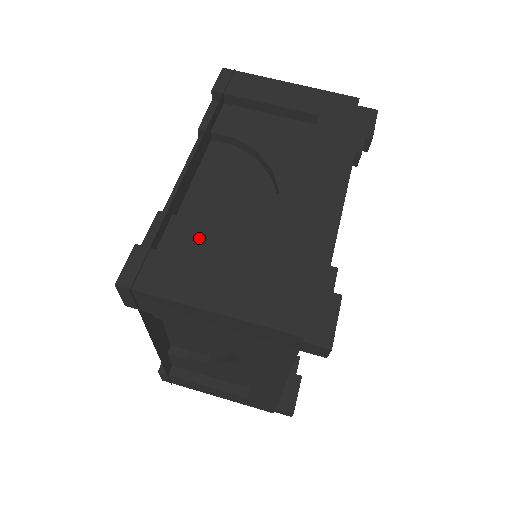
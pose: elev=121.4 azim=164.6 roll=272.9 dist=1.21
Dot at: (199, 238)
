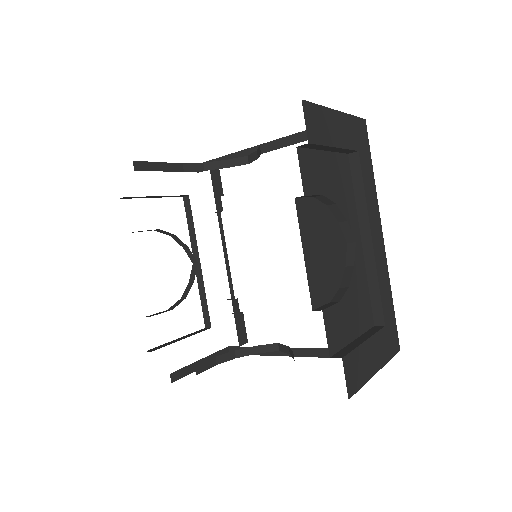
Dot at: (345, 317)
